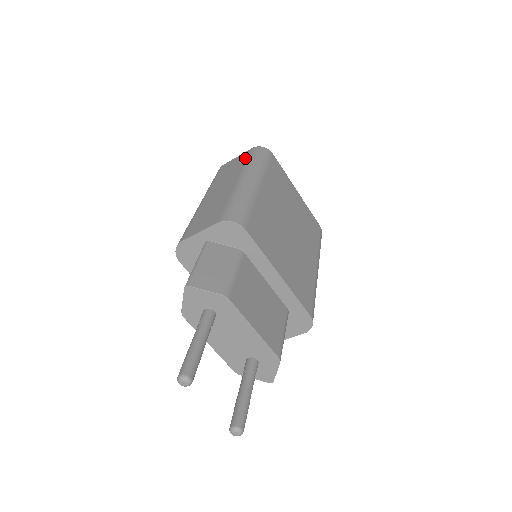
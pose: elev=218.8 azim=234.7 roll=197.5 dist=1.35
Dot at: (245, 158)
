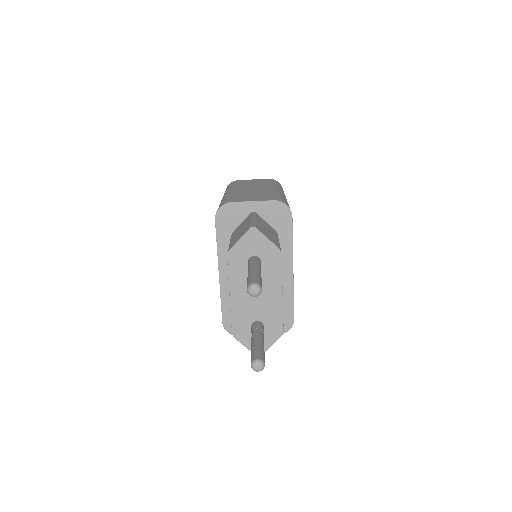
Dot at: (267, 181)
